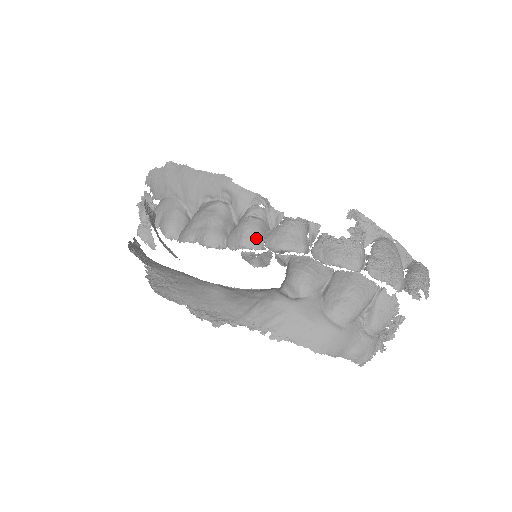
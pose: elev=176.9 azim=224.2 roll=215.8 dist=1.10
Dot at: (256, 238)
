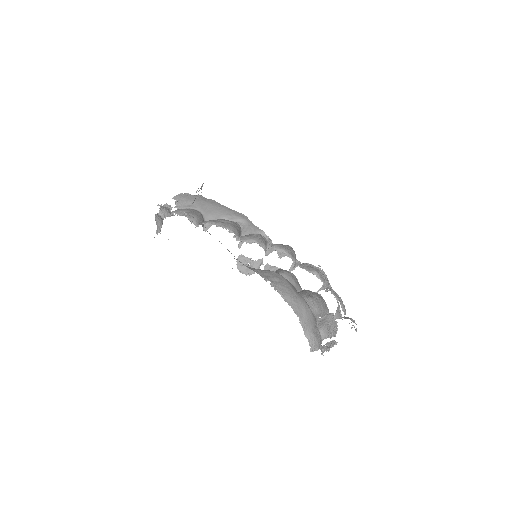
Dot at: (264, 243)
